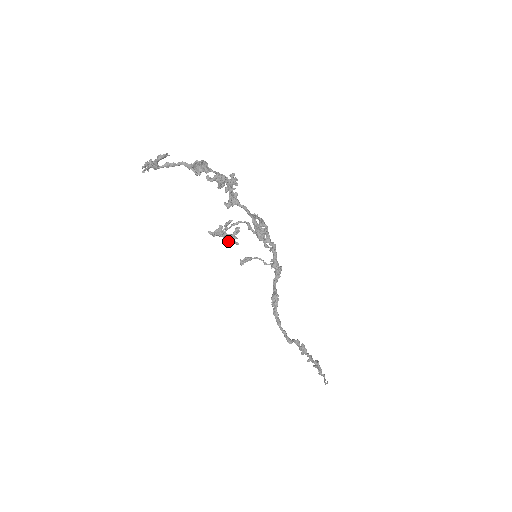
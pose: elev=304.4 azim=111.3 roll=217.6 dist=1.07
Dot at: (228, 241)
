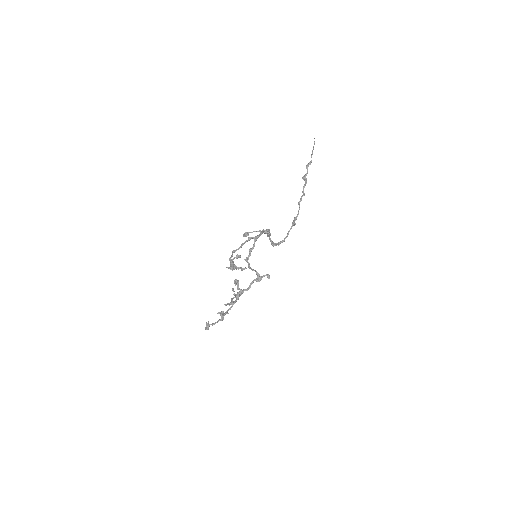
Dot at: (240, 268)
